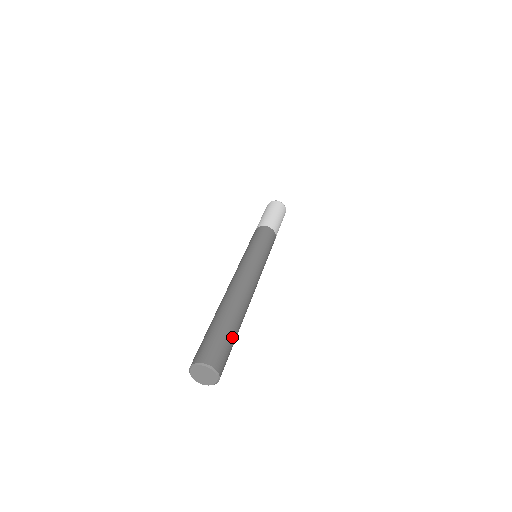
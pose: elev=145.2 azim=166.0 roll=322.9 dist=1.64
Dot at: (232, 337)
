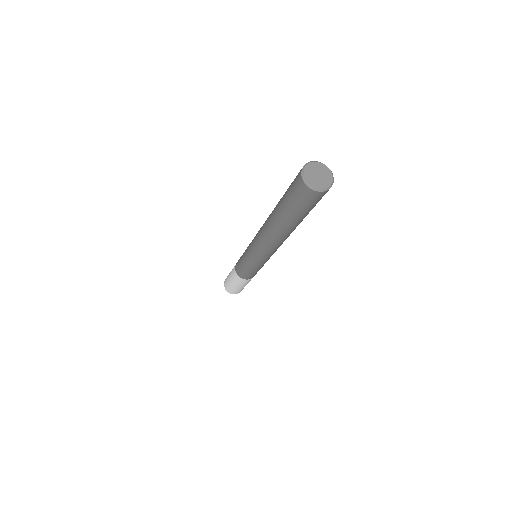
Dot at: occluded
